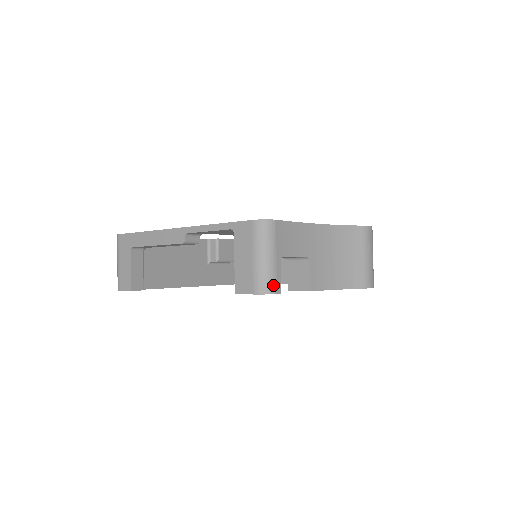
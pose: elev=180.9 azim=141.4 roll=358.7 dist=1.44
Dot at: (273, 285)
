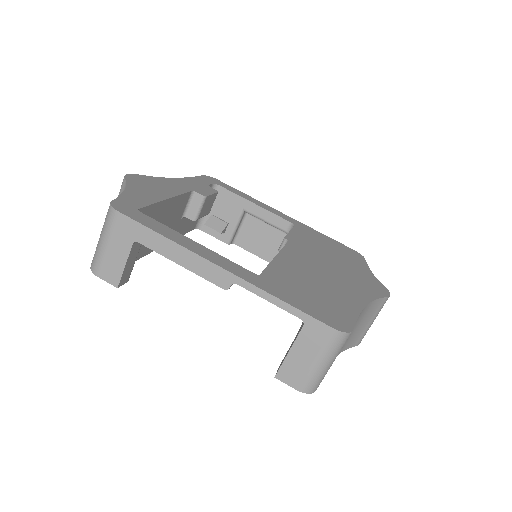
Dot at: occluded
